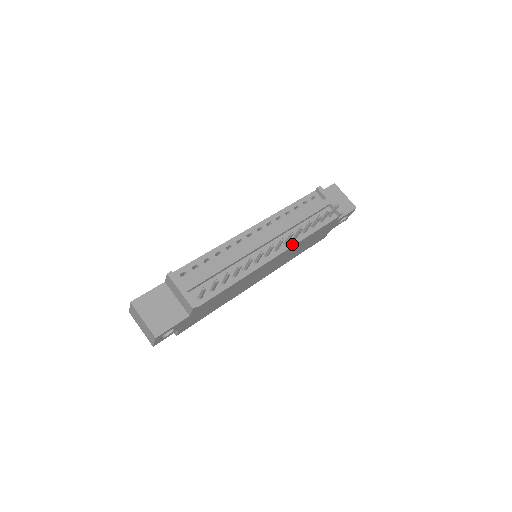
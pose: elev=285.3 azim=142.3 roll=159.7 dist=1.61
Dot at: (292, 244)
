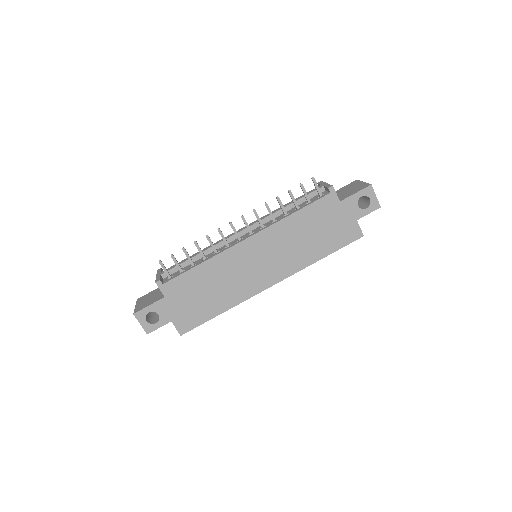
Dot at: (269, 226)
